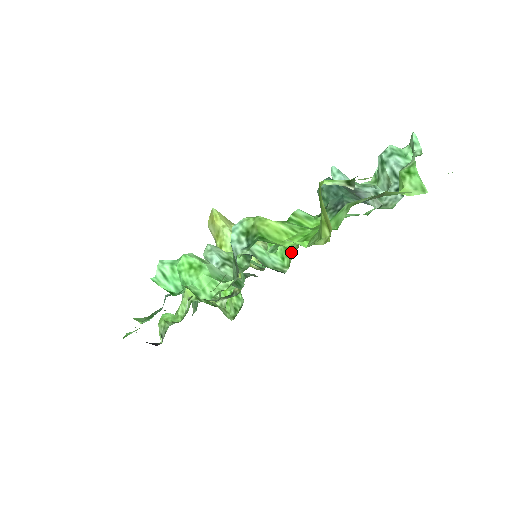
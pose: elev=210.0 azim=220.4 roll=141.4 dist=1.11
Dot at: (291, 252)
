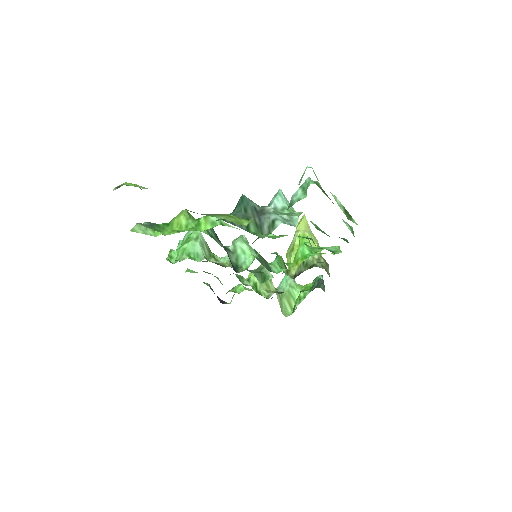
Dot at: occluded
